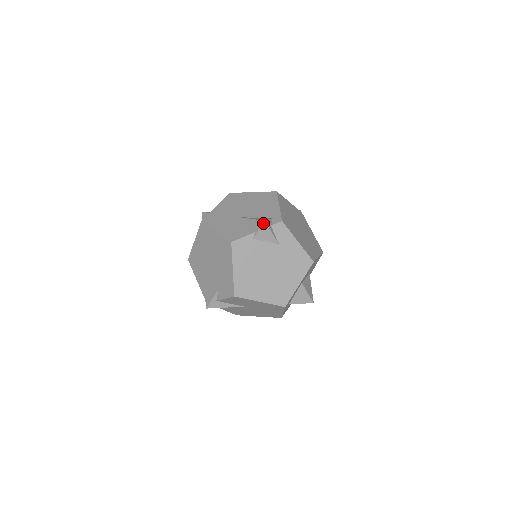
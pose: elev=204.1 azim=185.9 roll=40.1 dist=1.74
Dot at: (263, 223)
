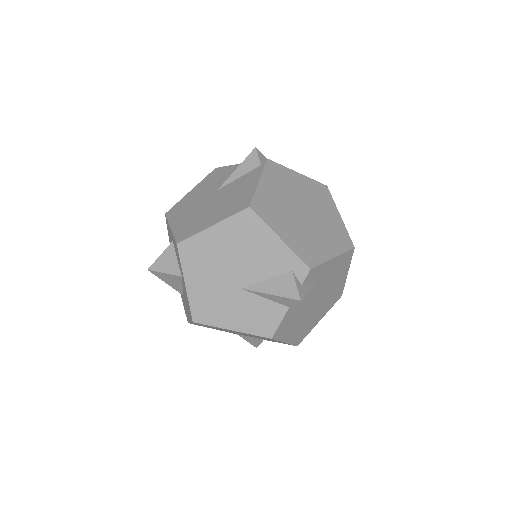
Dot at: occluded
